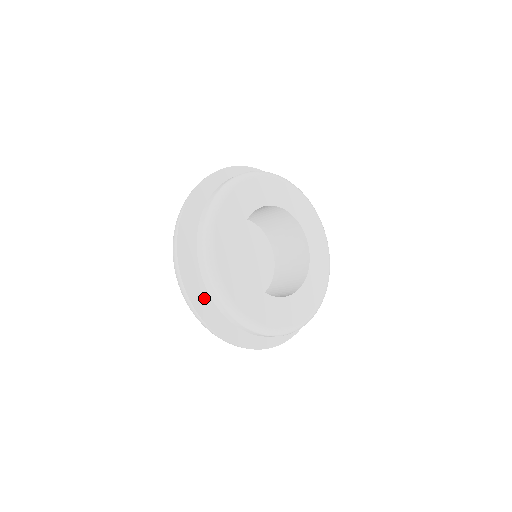
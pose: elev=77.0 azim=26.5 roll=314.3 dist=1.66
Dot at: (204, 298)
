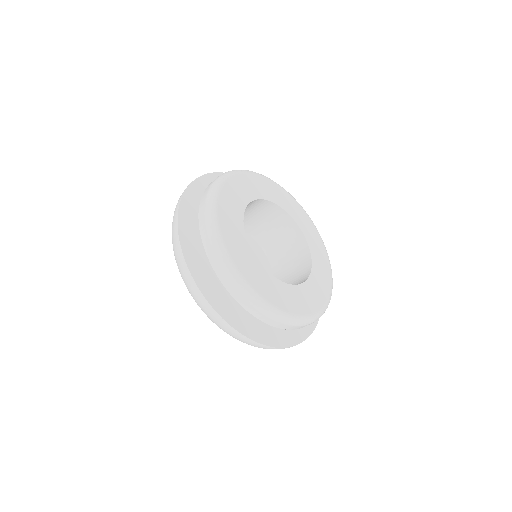
Dot at: (262, 330)
